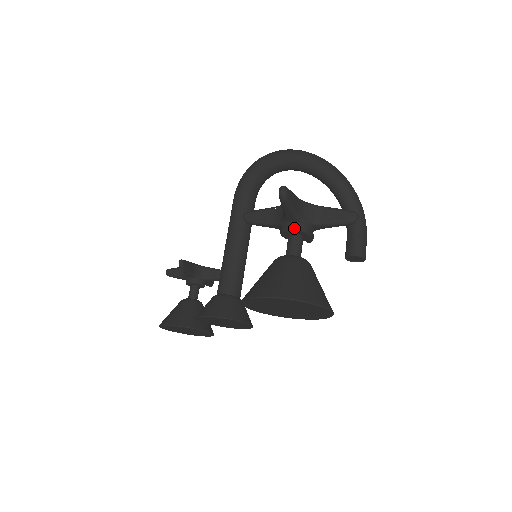
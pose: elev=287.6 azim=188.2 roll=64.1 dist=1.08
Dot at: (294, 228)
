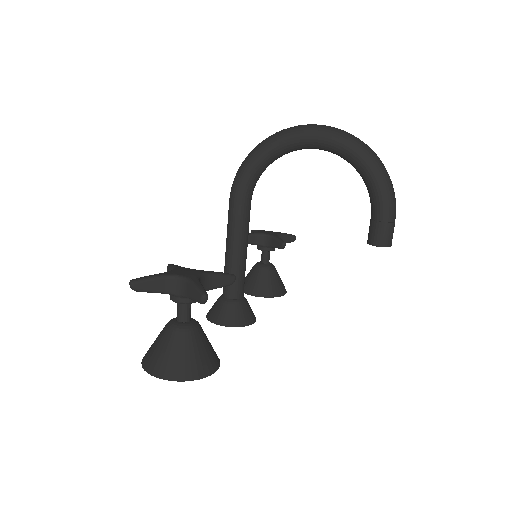
Dot at: (171, 299)
